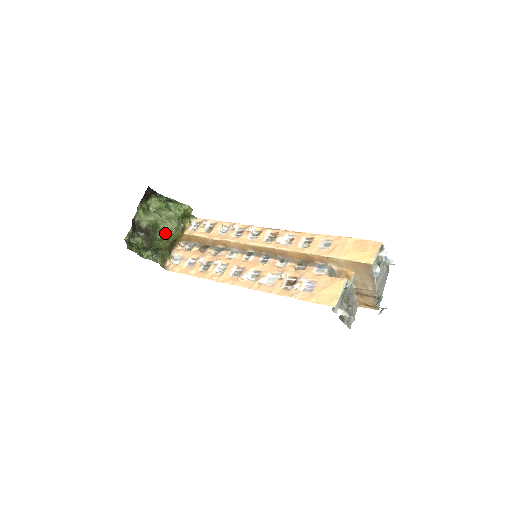
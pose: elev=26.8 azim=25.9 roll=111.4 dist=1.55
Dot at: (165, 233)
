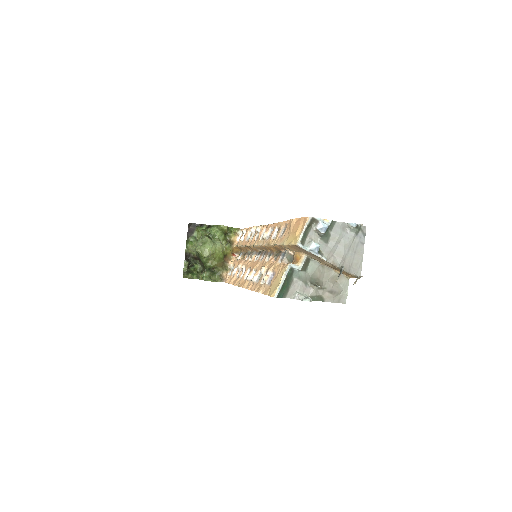
Dot at: (203, 257)
